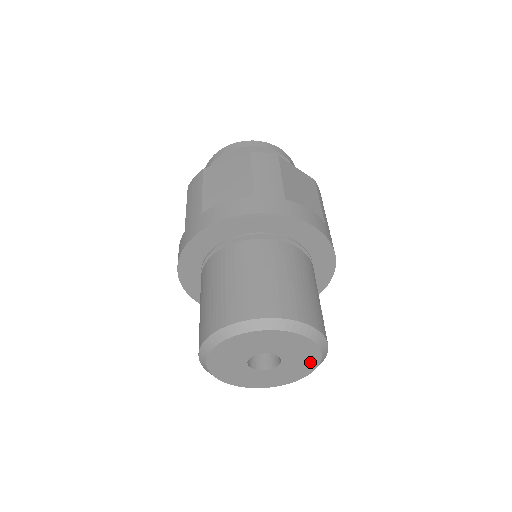
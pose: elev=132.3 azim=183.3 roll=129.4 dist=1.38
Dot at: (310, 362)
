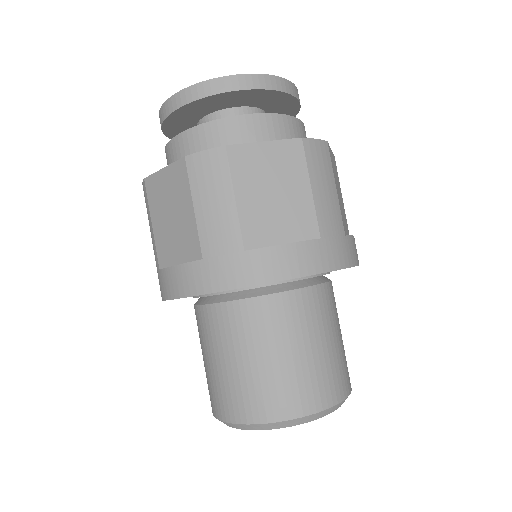
Dot at: occluded
